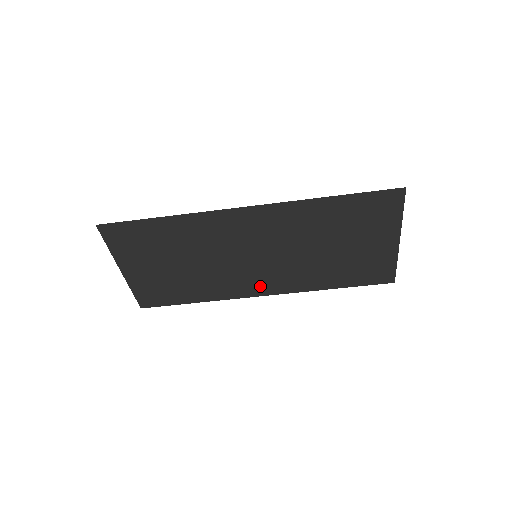
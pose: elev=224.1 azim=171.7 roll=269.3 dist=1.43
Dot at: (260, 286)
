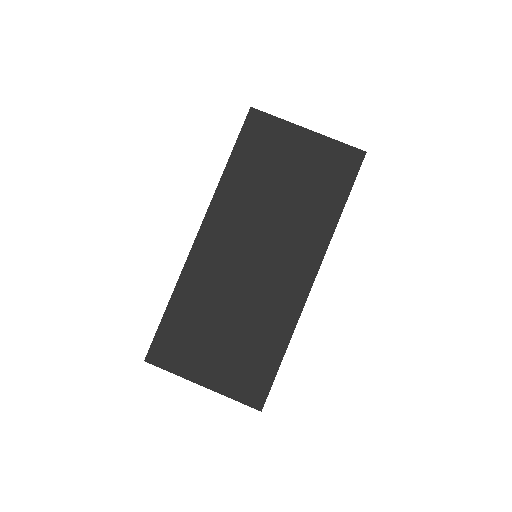
Dot at: (298, 276)
